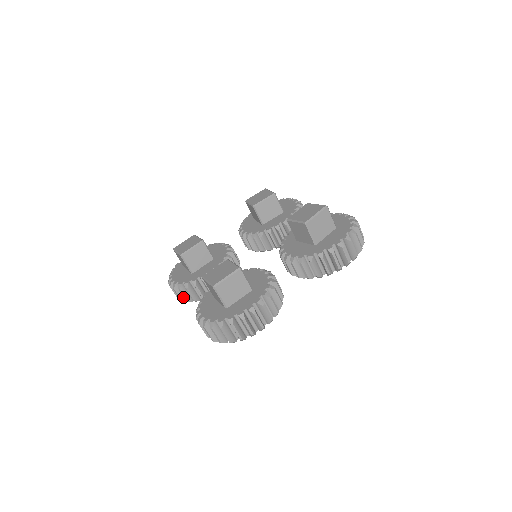
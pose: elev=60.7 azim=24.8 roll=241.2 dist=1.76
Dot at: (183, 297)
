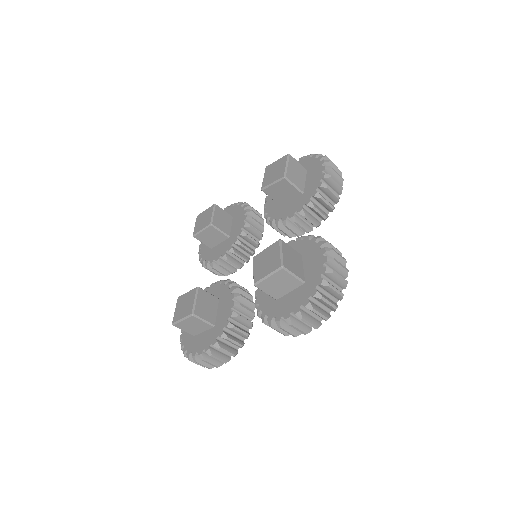
Dot at: occluded
